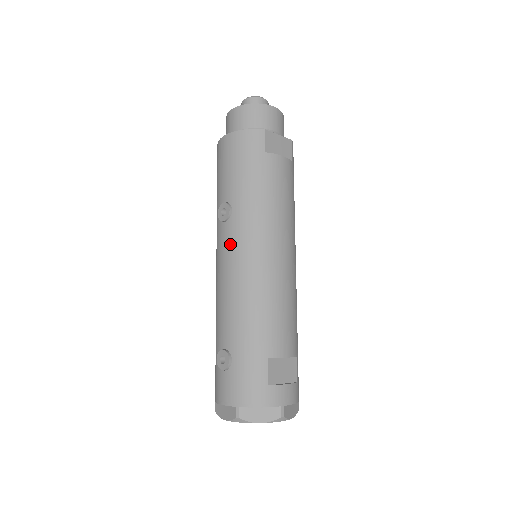
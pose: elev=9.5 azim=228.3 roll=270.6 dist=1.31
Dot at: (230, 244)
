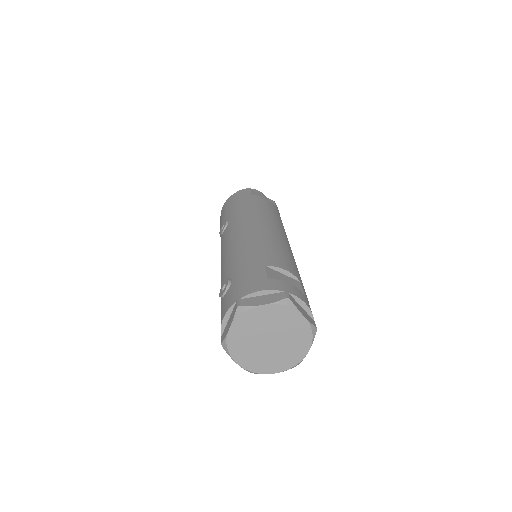
Dot at: (228, 234)
